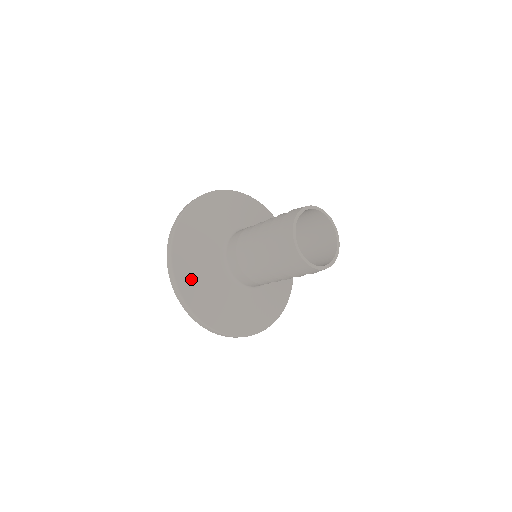
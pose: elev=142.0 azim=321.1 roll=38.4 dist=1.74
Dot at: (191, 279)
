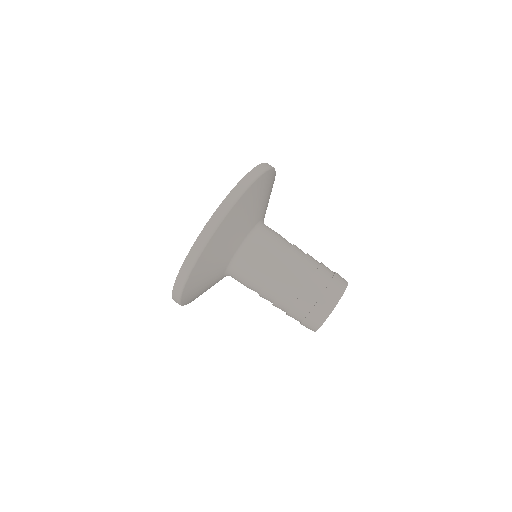
Dot at: (195, 296)
